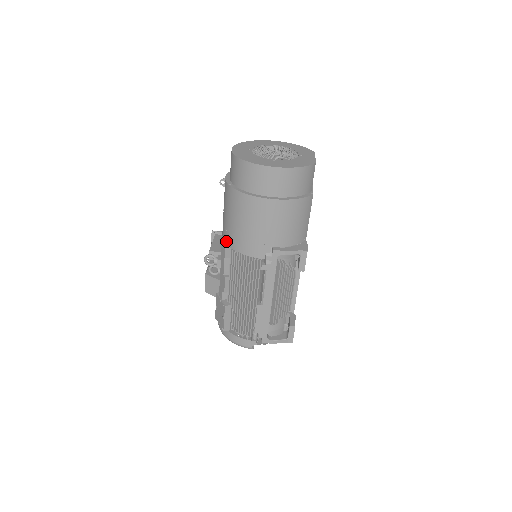
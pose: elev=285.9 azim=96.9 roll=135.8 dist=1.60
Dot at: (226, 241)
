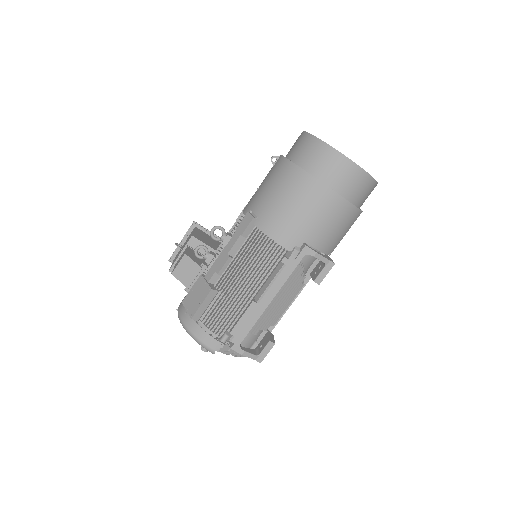
Dot at: (254, 217)
